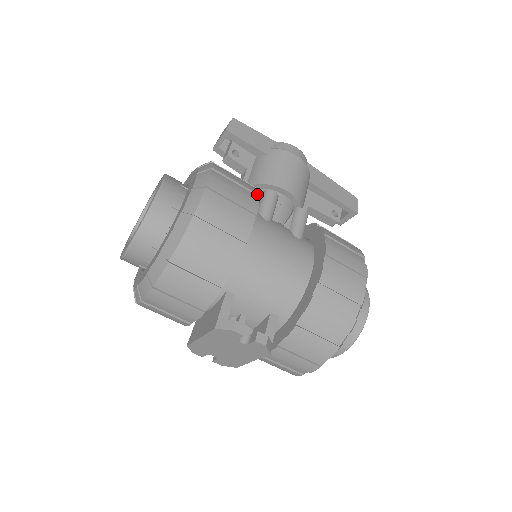
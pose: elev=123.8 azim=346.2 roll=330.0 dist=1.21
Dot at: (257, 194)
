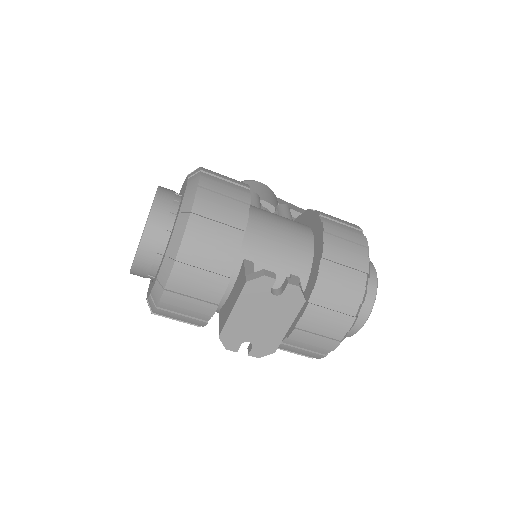
Dot at: occluded
